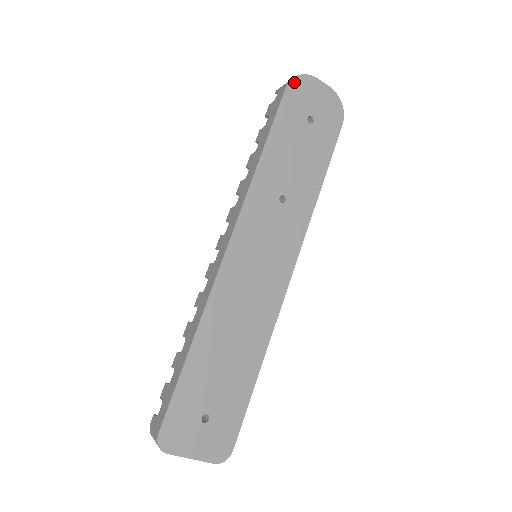
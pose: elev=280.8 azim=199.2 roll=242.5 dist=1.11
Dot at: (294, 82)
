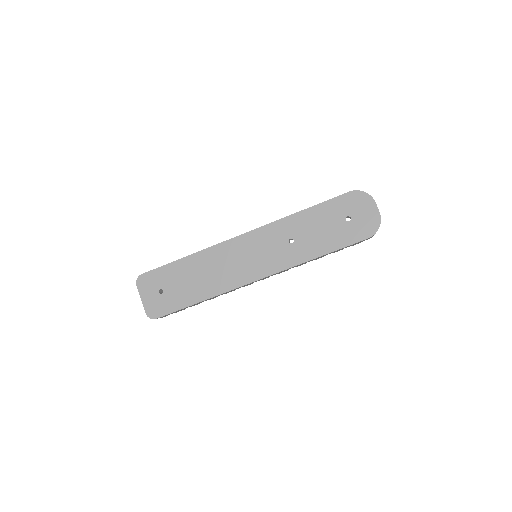
Dot at: (358, 193)
